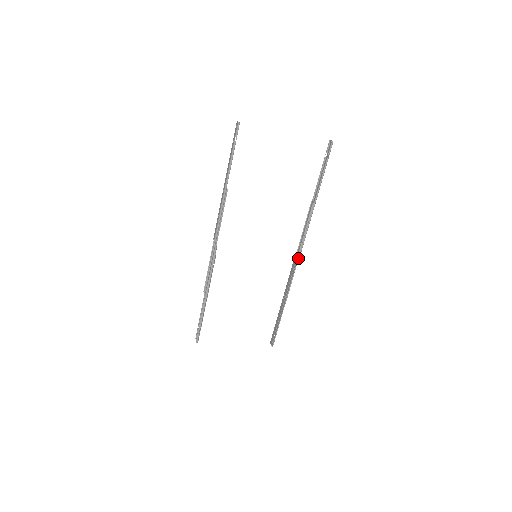
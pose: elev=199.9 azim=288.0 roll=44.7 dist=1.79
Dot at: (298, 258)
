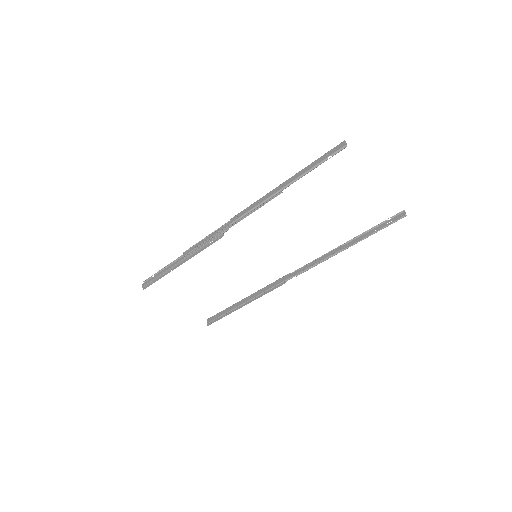
Dot at: (290, 278)
